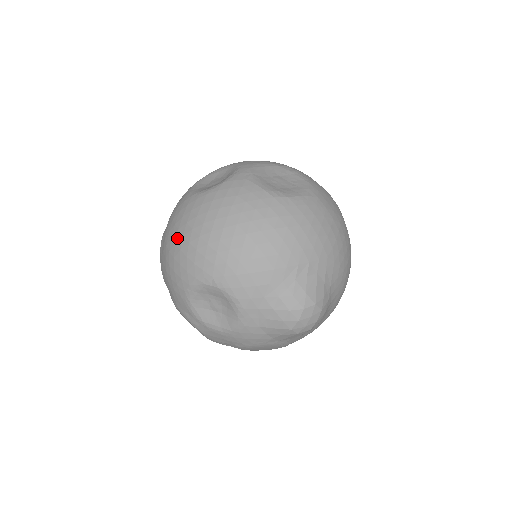
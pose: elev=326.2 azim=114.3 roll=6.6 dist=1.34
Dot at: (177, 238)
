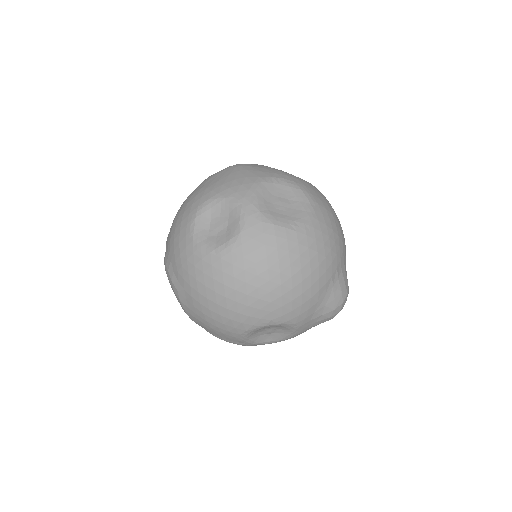
Dot at: (217, 299)
